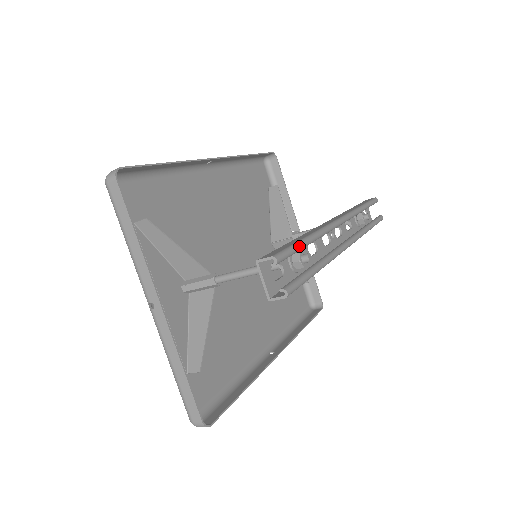
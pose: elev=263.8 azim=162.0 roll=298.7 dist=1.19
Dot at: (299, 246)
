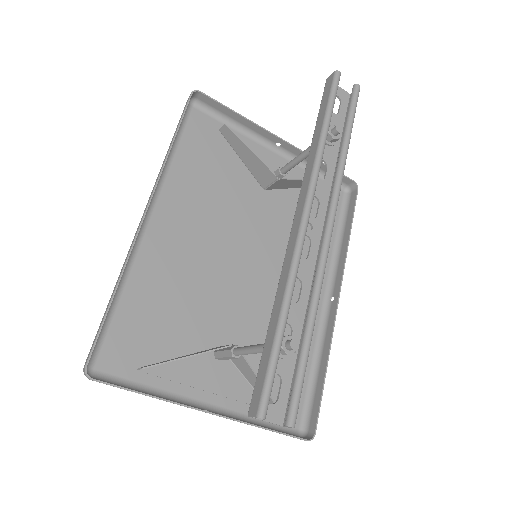
Dot at: (276, 357)
